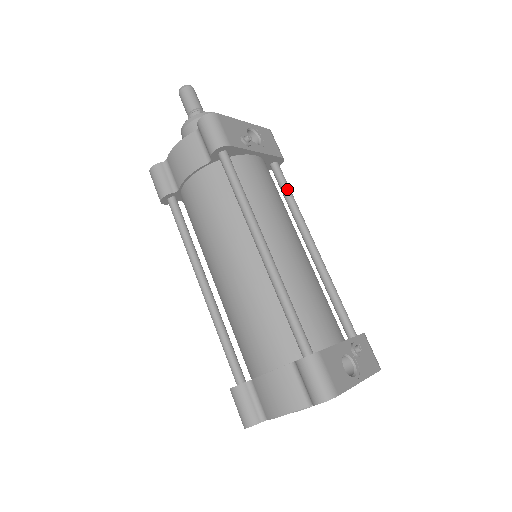
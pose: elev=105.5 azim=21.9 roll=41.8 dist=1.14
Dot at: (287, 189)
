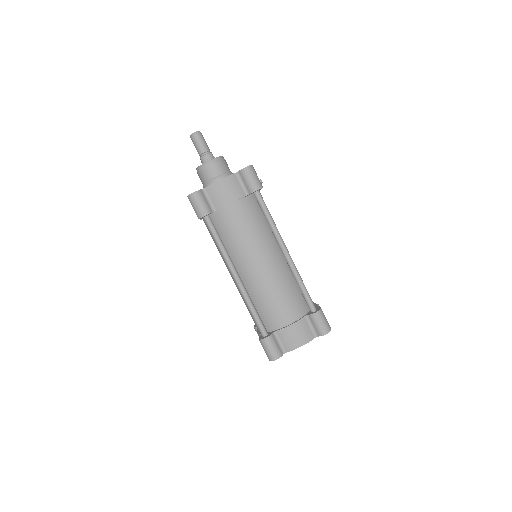
Dot at: occluded
